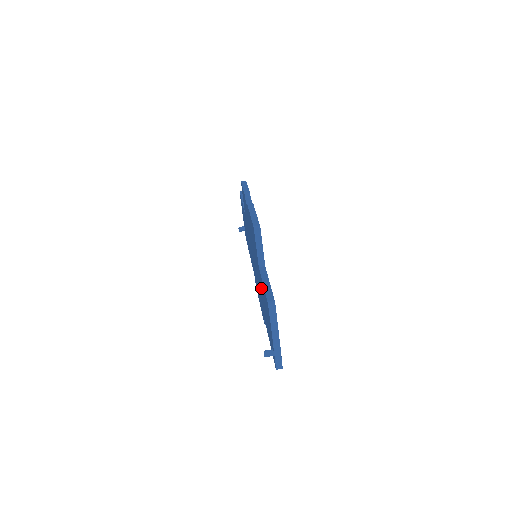
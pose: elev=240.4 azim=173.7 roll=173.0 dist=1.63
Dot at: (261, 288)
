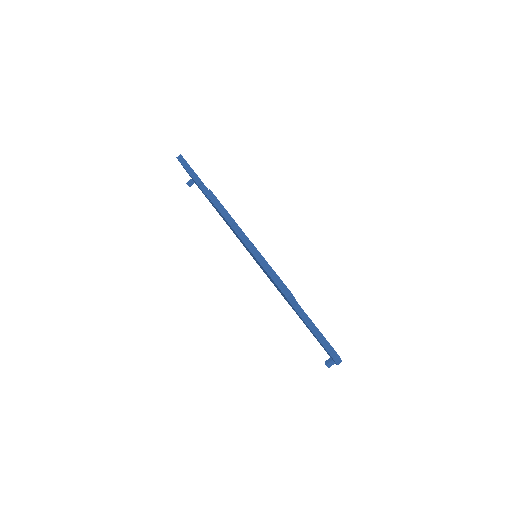
Dot at: occluded
